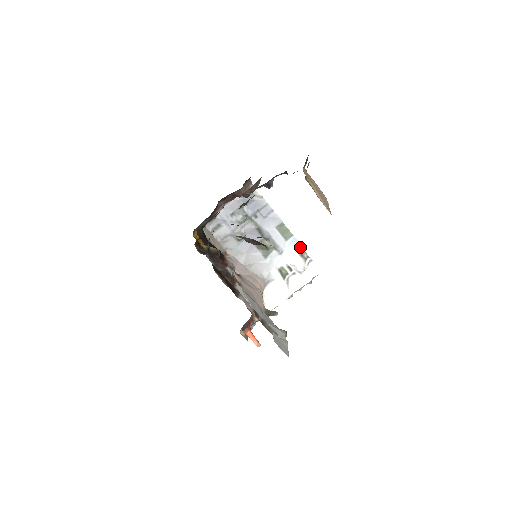
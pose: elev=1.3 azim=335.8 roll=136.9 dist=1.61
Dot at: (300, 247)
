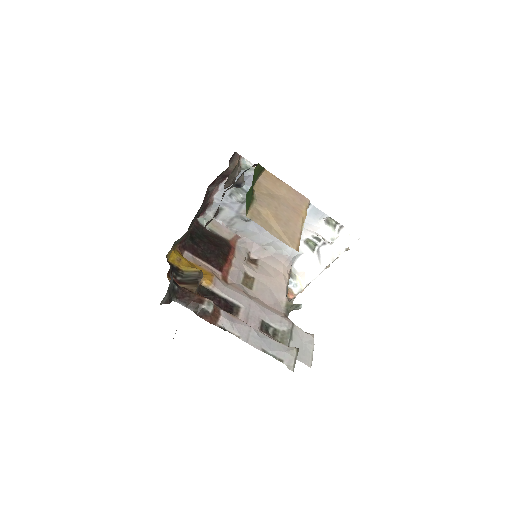
Dot at: (323, 215)
